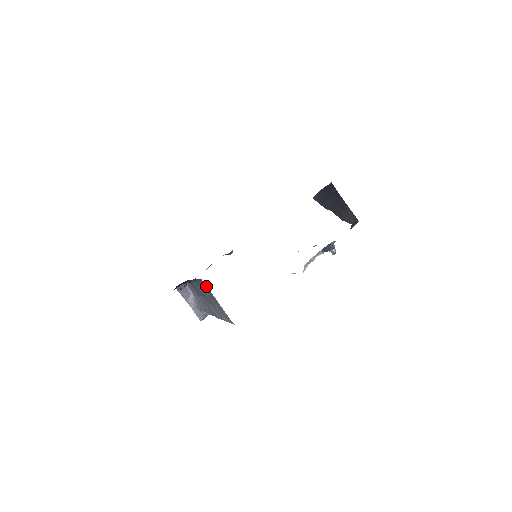
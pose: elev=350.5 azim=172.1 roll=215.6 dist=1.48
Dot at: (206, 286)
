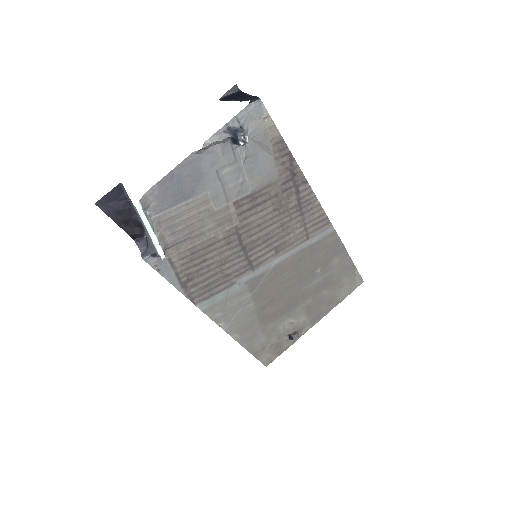
Dot at: occluded
